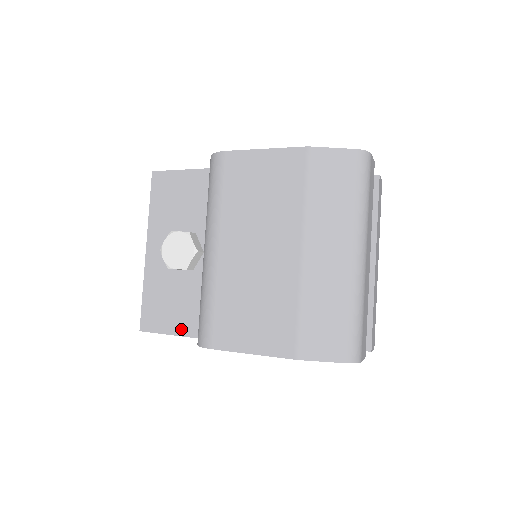
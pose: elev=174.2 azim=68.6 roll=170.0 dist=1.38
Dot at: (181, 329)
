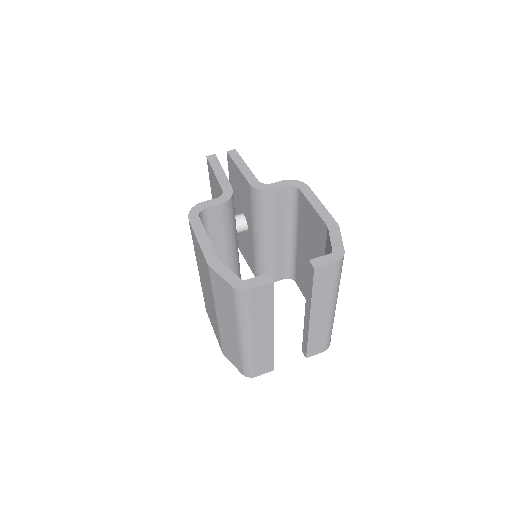
Dot at: occluded
